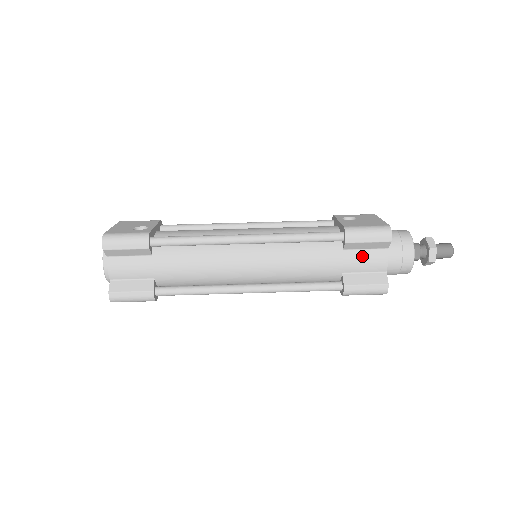
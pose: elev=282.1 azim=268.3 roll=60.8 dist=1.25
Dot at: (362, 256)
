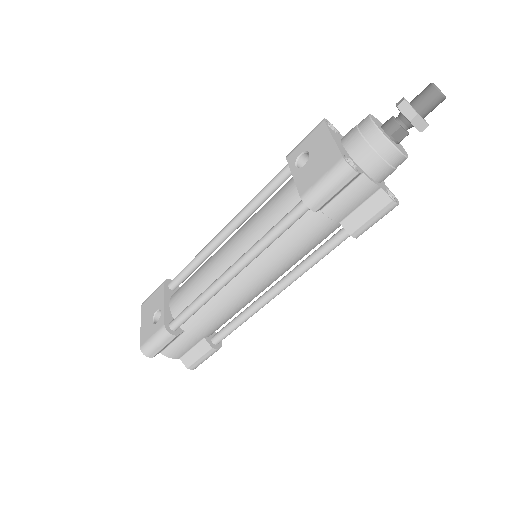
Dot at: (343, 200)
